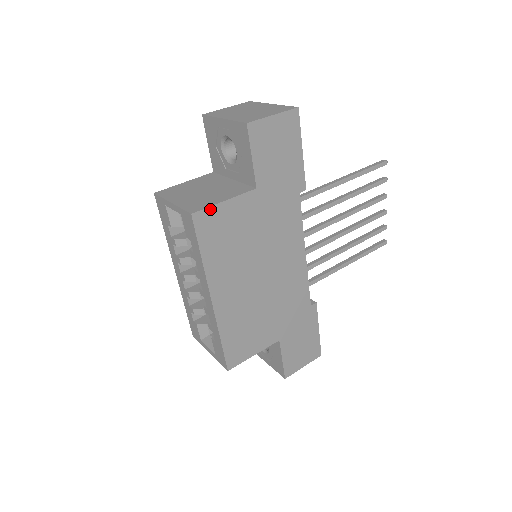
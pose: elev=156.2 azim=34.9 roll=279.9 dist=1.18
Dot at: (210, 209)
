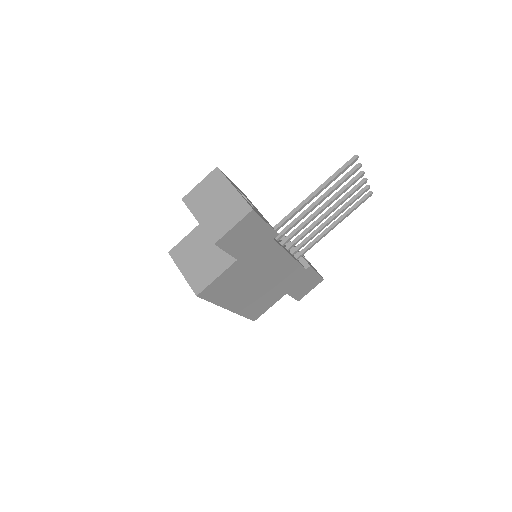
Dot at: (208, 287)
